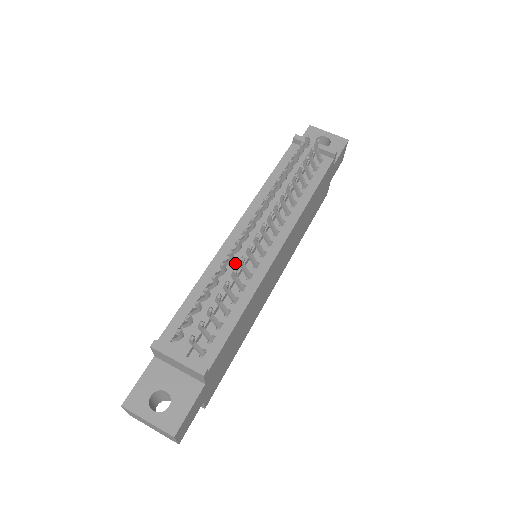
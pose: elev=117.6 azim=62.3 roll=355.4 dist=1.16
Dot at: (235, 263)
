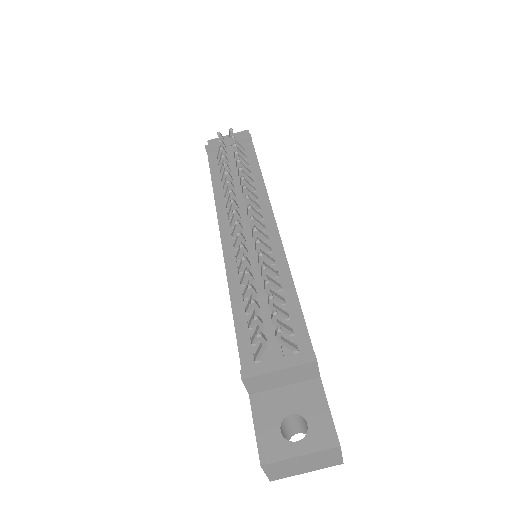
Dot at: (250, 258)
